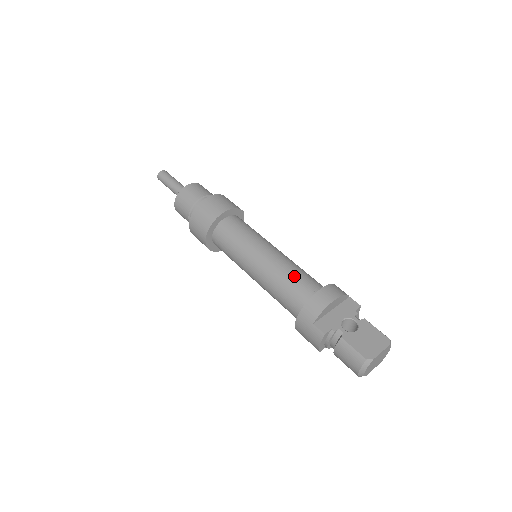
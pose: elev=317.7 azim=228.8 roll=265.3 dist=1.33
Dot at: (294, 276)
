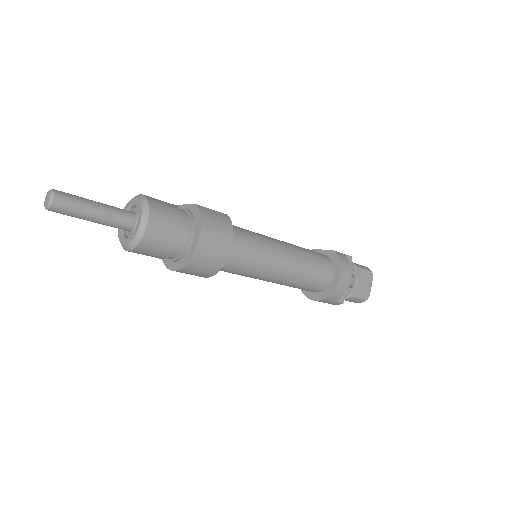
Dot at: (313, 272)
